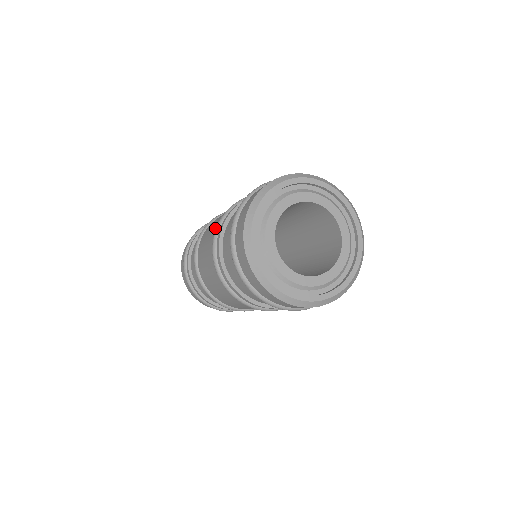
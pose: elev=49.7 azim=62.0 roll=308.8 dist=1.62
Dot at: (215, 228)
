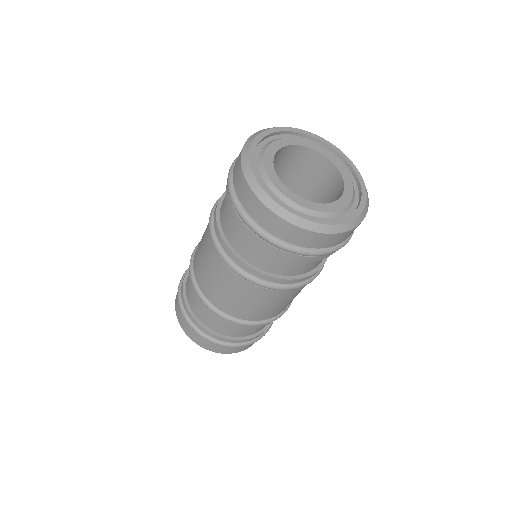
Dot at: (208, 223)
